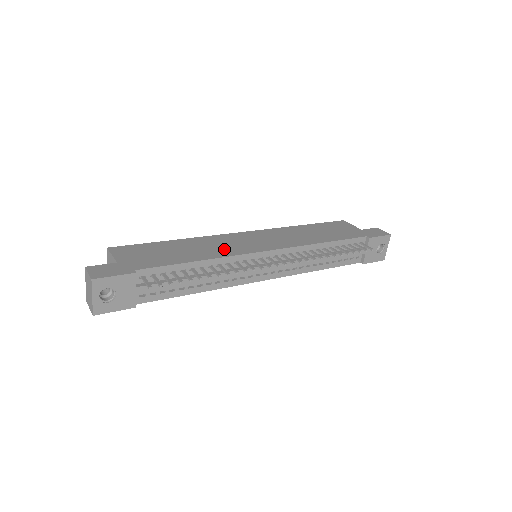
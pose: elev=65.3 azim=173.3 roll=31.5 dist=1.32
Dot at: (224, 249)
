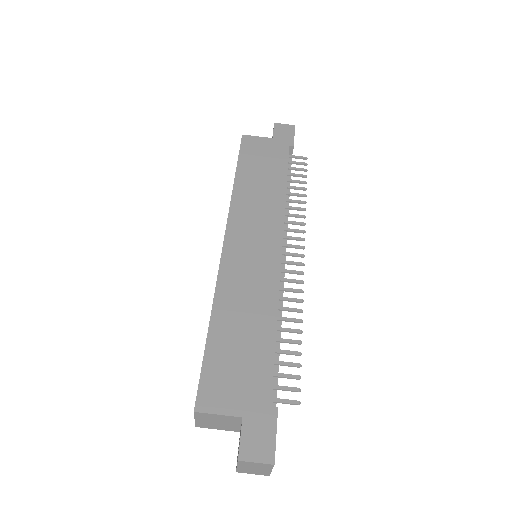
Dot at: (260, 287)
